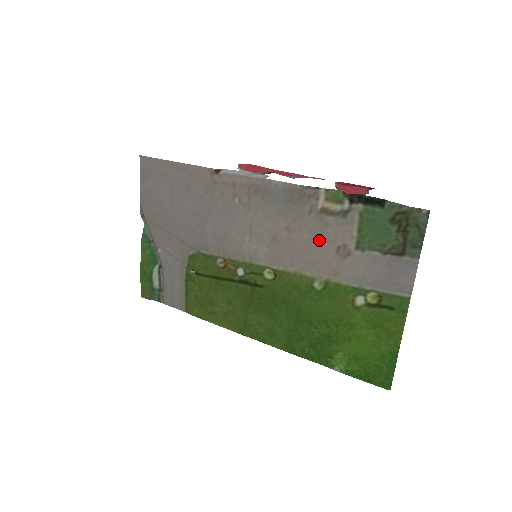
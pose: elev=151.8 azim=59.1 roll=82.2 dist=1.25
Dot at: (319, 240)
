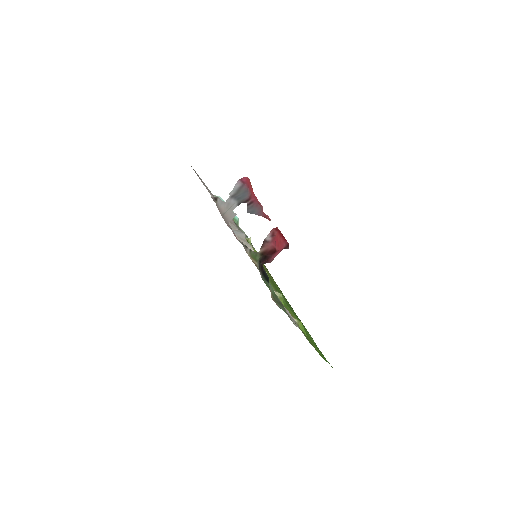
Dot at: occluded
